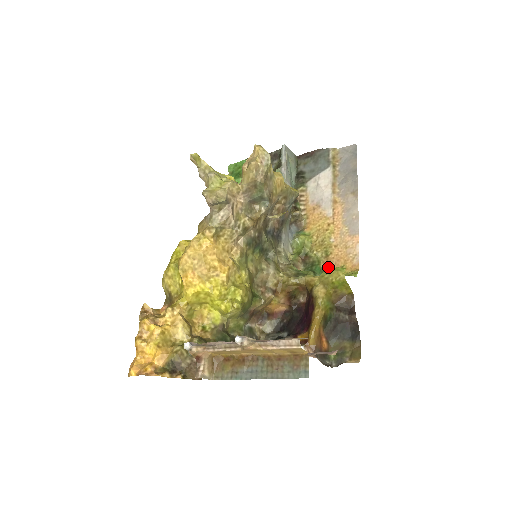
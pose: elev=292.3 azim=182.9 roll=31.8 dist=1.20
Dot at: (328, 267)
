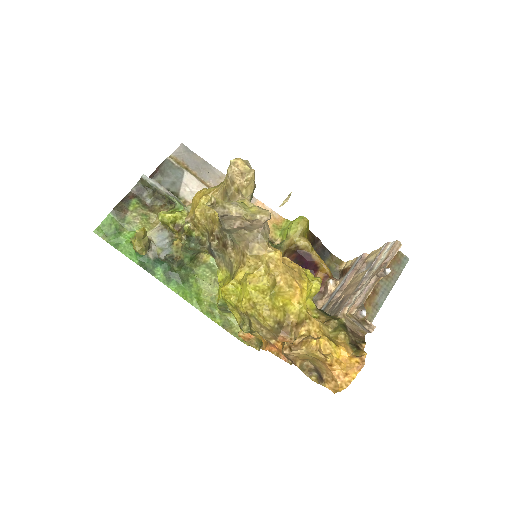
Dot at: occluded
